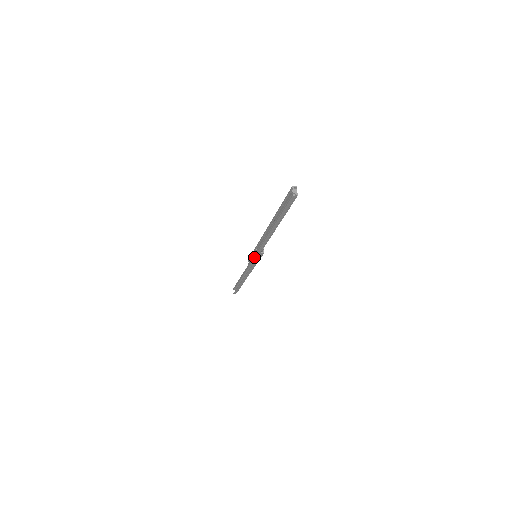
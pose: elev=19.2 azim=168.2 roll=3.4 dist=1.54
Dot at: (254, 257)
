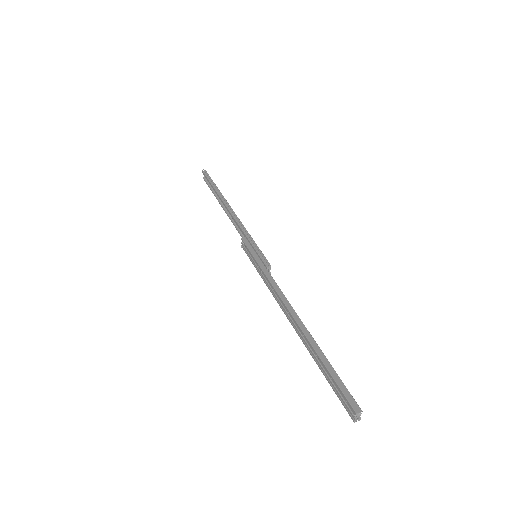
Dot at: (255, 267)
